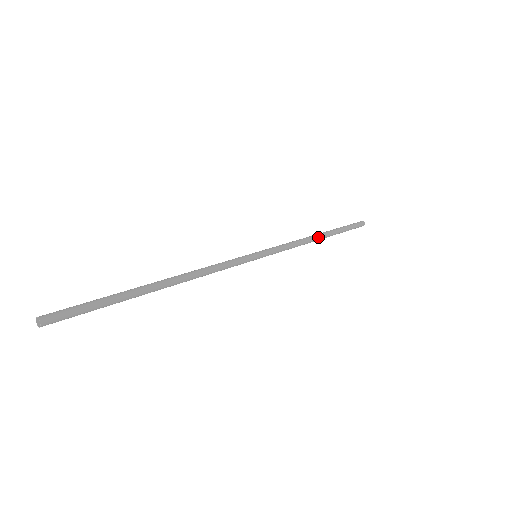
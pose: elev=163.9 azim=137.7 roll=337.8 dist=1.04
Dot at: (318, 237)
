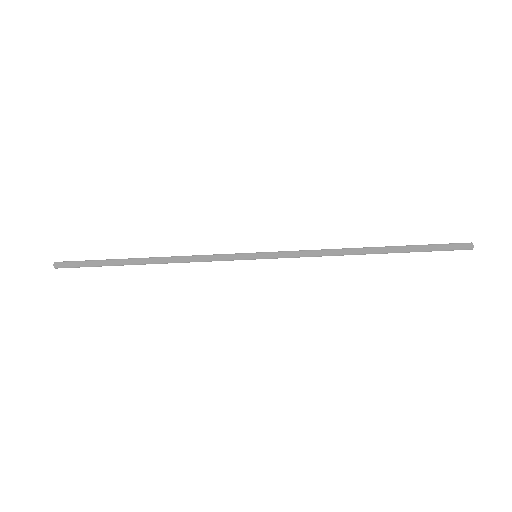
Dot at: (359, 248)
